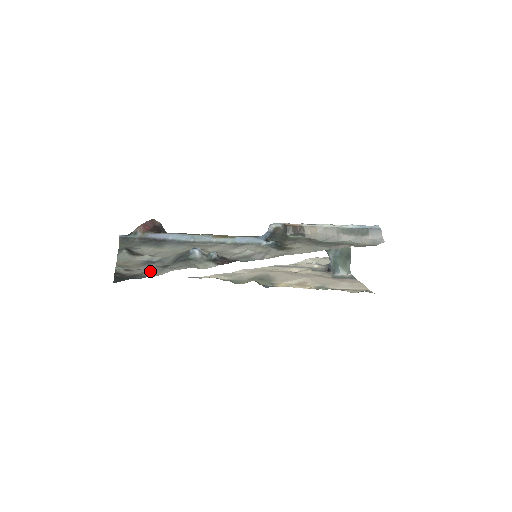
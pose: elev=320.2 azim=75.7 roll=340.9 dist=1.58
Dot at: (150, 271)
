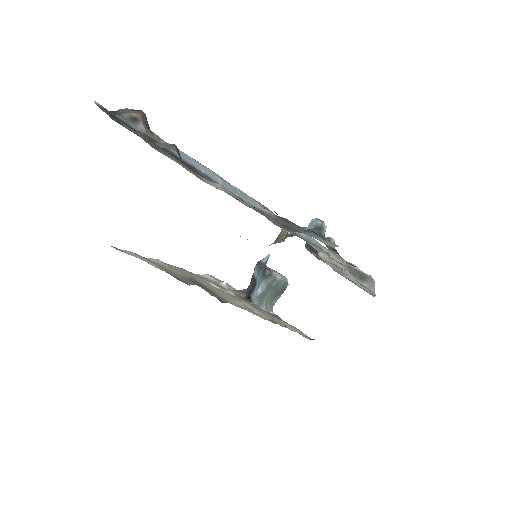
Dot at: occluded
